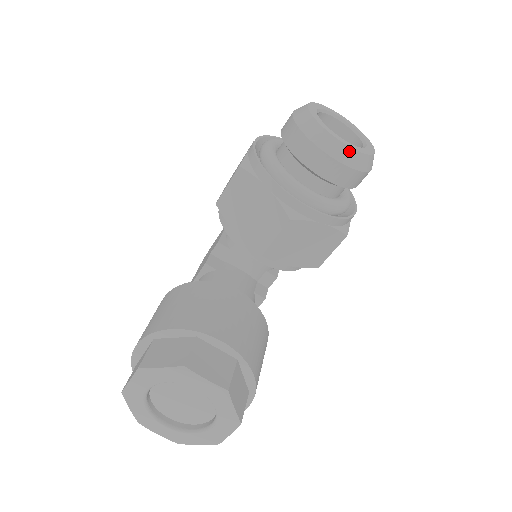
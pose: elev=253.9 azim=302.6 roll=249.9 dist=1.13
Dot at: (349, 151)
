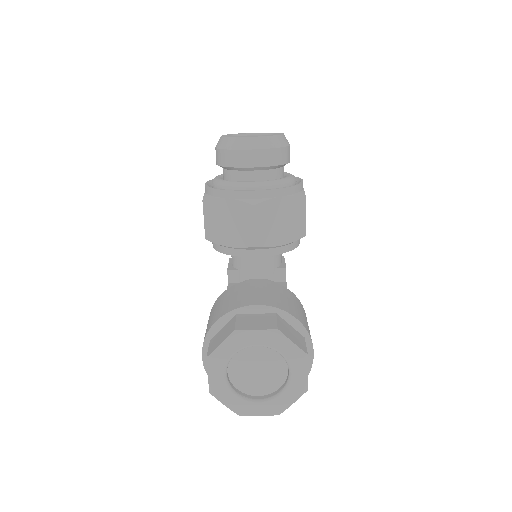
Dot at: (262, 139)
